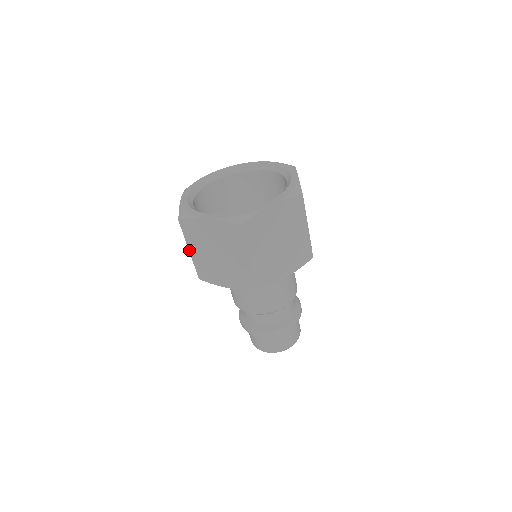
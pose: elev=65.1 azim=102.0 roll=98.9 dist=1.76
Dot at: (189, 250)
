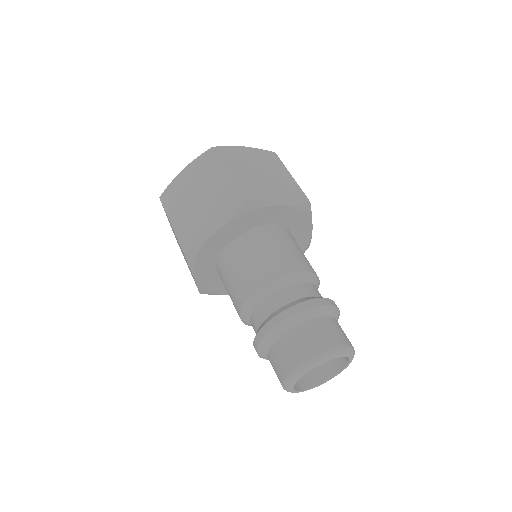
Dot at: (171, 223)
